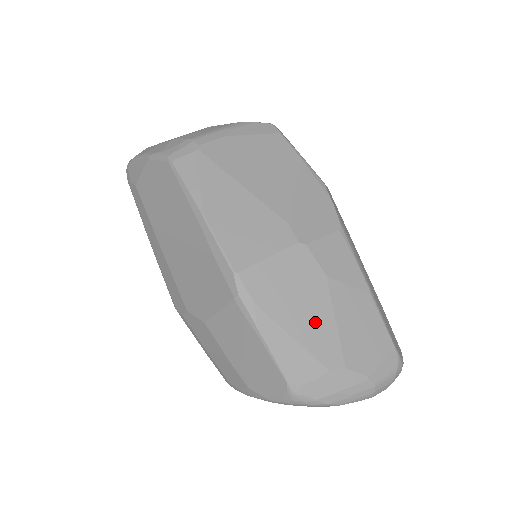
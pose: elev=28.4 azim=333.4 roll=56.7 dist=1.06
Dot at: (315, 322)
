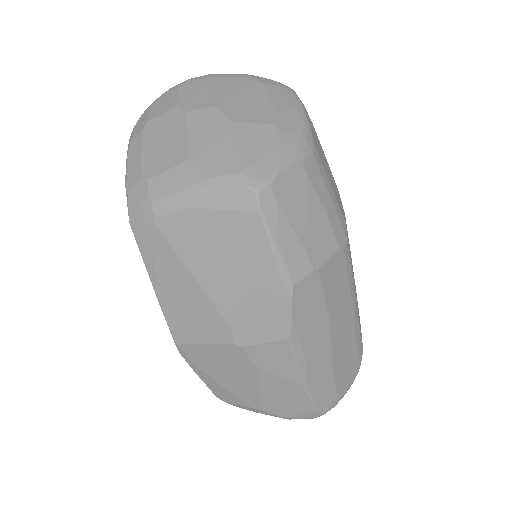
Dot at: (241, 385)
